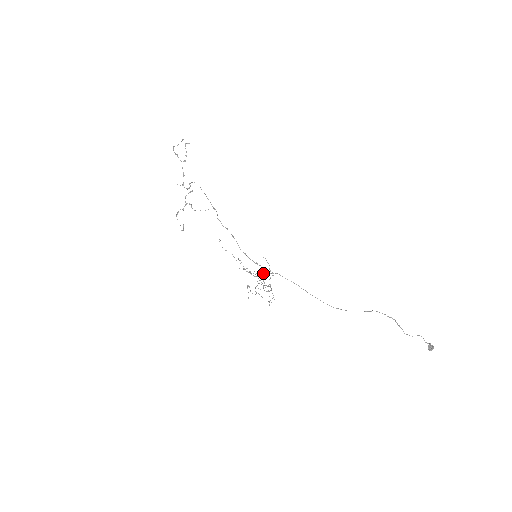
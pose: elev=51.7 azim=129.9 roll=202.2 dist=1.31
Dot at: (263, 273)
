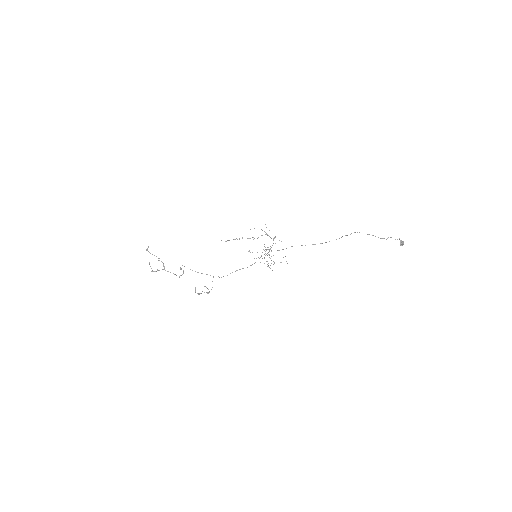
Dot at: (266, 249)
